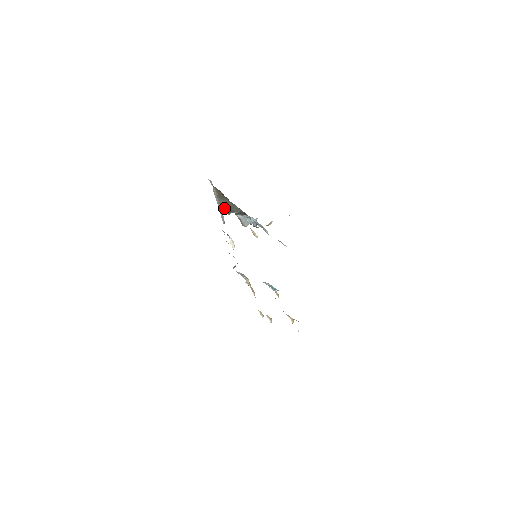
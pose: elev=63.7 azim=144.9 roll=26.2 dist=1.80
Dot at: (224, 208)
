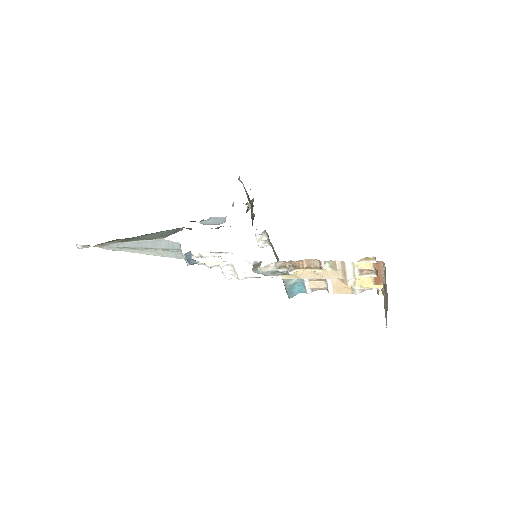
Dot at: (159, 235)
